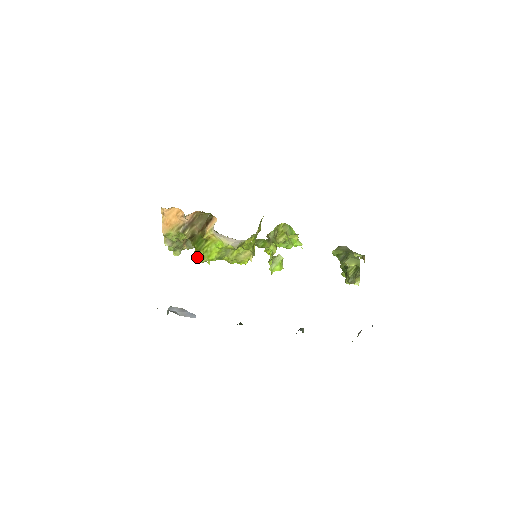
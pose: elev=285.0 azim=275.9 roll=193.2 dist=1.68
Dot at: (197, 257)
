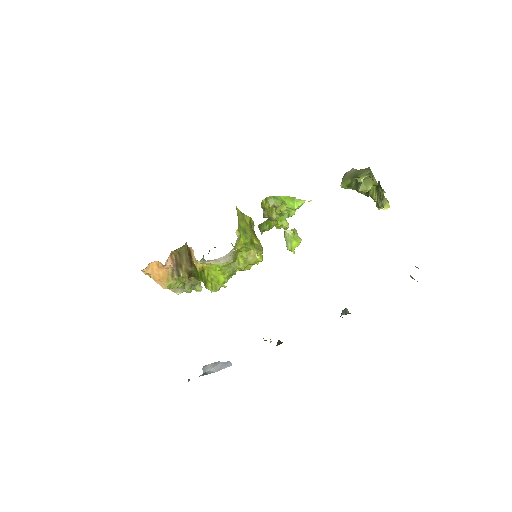
Dot at: (209, 289)
